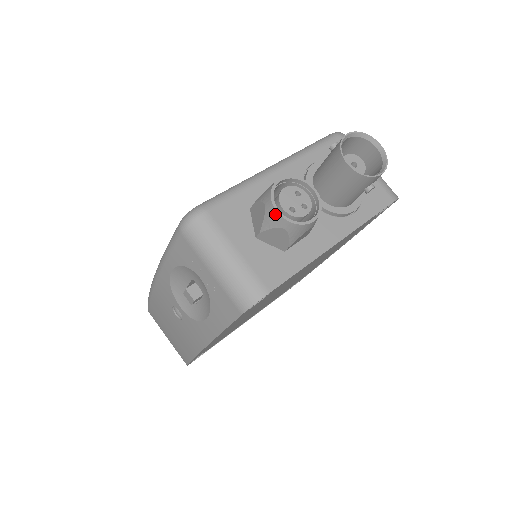
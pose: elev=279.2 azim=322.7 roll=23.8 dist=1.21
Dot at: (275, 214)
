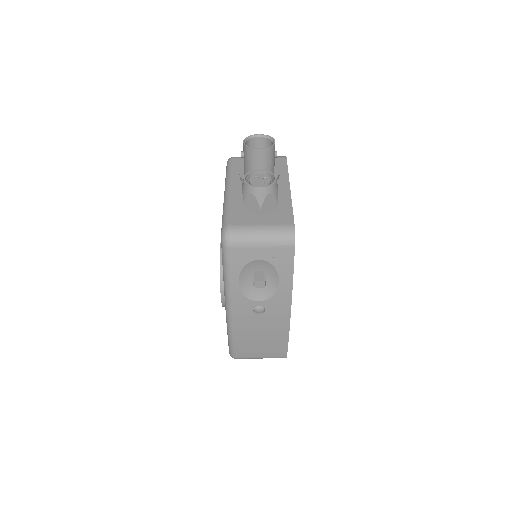
Dot at: (260, 190)
